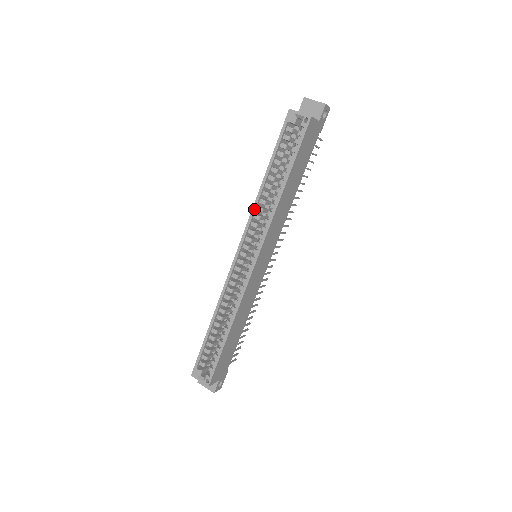
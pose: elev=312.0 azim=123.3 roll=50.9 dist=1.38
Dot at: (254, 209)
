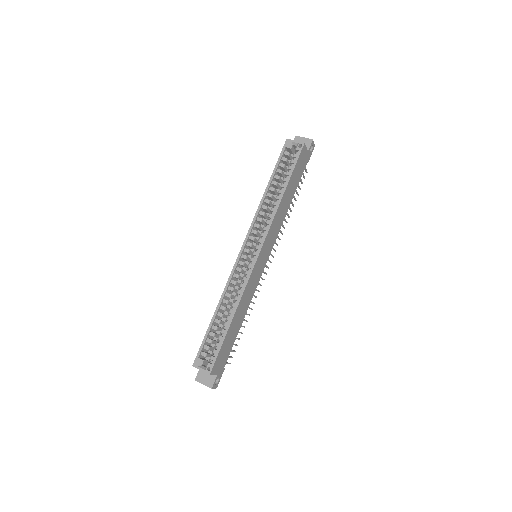
Dot at: (257, 213)
